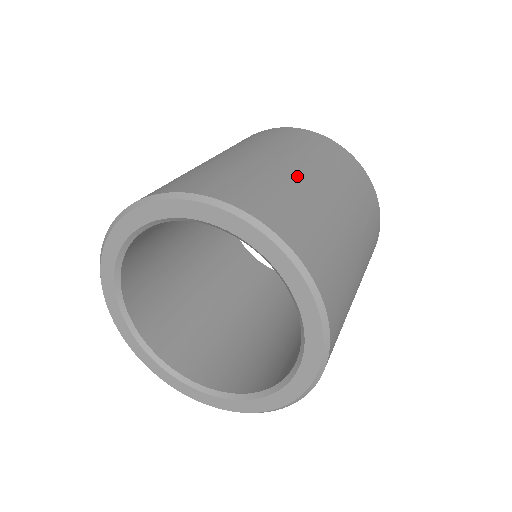
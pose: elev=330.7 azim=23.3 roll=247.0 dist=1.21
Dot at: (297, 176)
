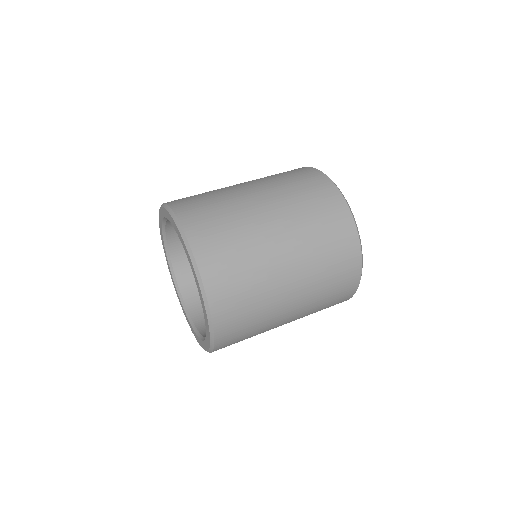
Dot at: (267, 240)
